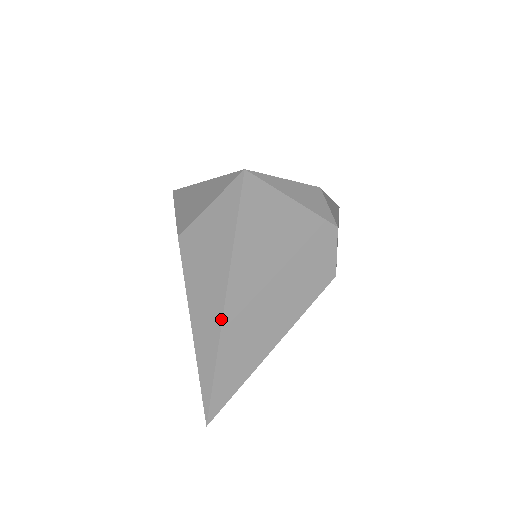
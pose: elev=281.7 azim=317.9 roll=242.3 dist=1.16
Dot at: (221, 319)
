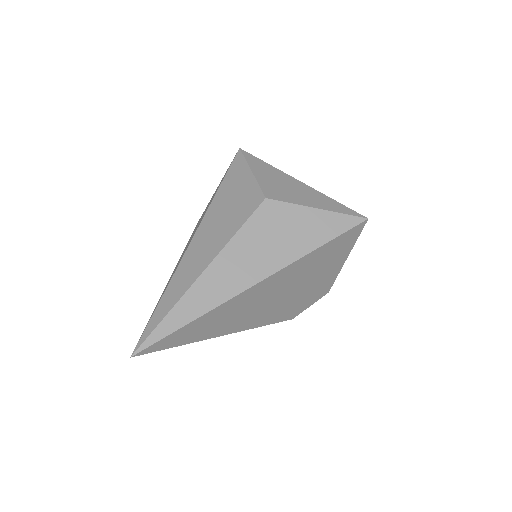
Dot at: (249, 287)
